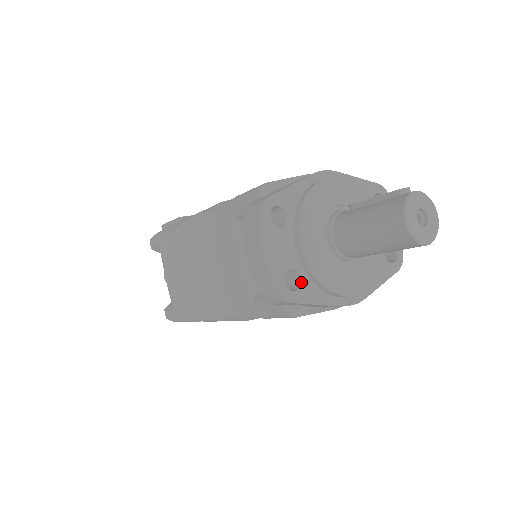
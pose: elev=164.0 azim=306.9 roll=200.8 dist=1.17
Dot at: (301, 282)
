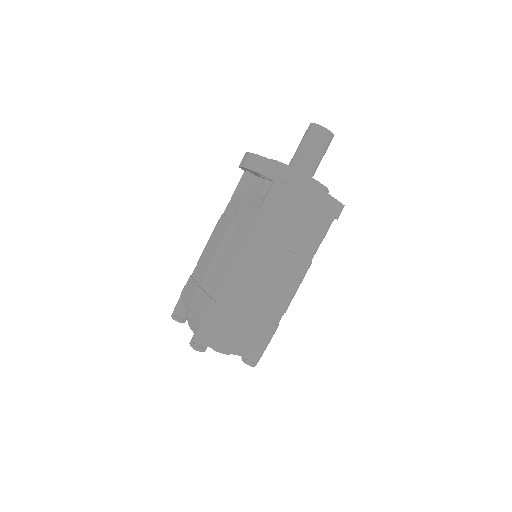
Dot at: occluded
